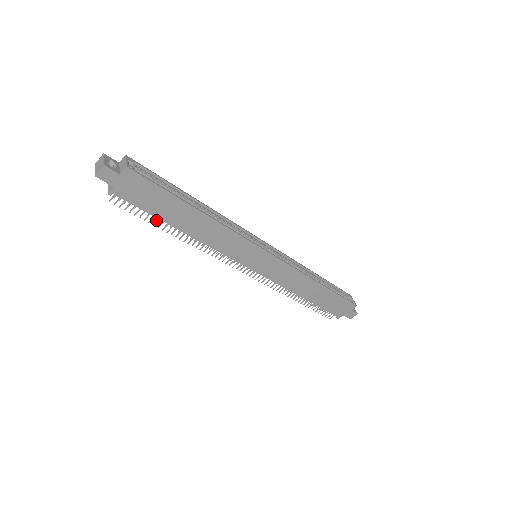
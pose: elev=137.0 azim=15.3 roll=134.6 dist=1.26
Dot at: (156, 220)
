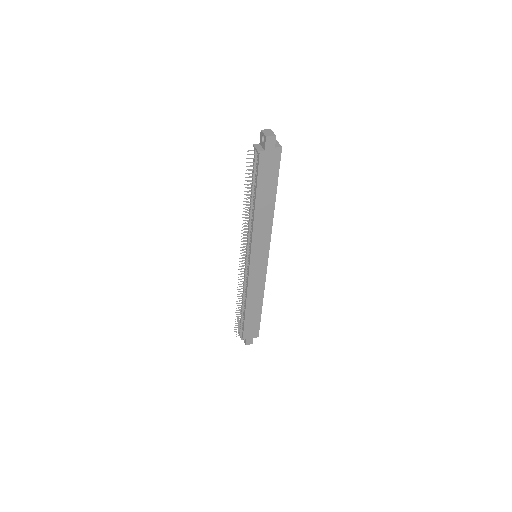
Dot at: occluded
